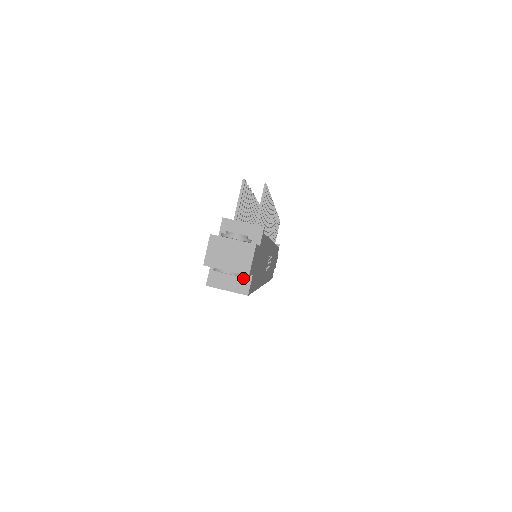
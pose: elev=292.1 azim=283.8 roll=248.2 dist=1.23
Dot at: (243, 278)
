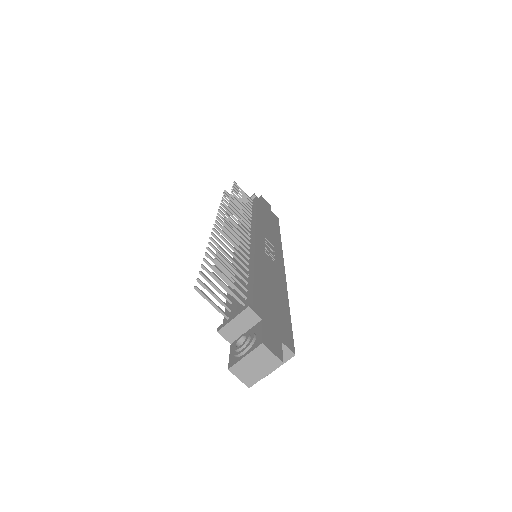
Dot at: occluded
